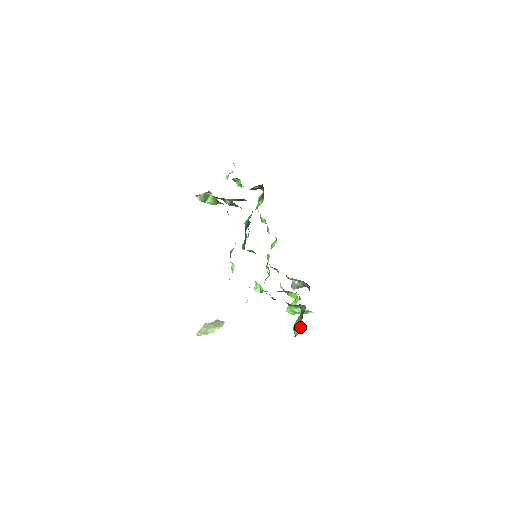
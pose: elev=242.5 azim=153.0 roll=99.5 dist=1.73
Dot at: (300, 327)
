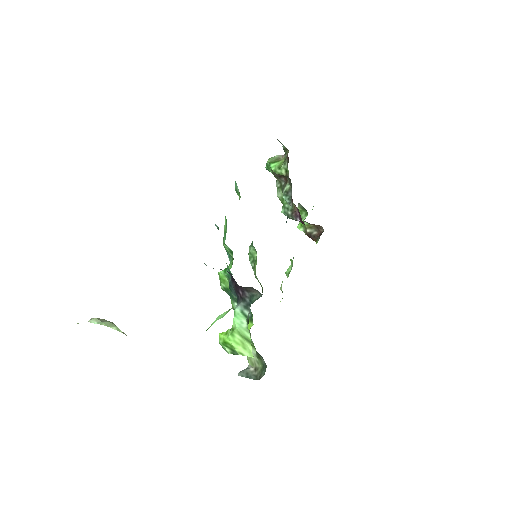
Dot at: occluded
